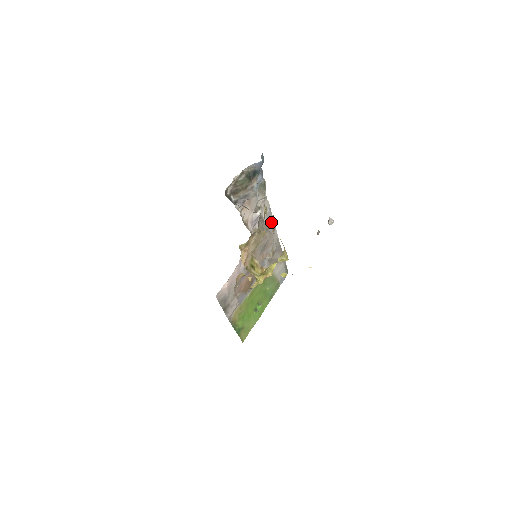
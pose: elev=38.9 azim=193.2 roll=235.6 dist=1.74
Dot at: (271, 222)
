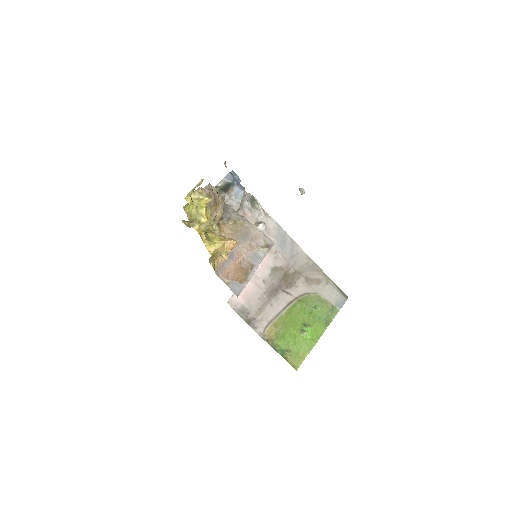
Dot at: (287, 238)
